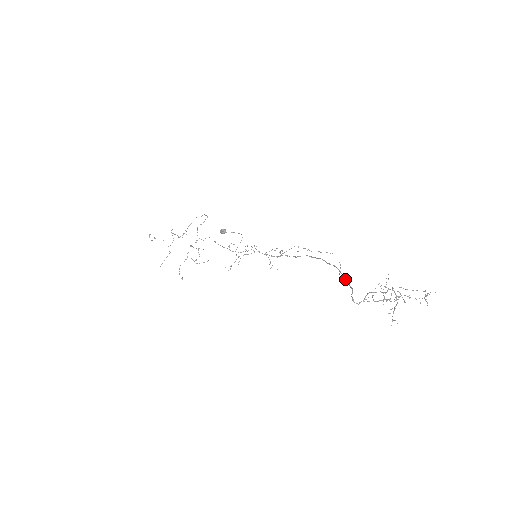
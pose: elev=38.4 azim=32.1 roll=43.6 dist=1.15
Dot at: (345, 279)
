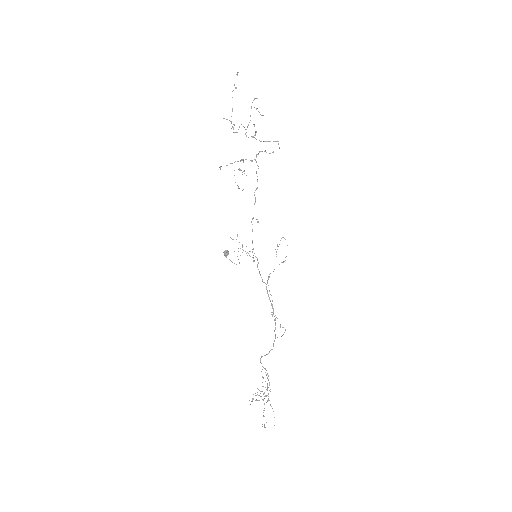
Dot at: (273, 345)
